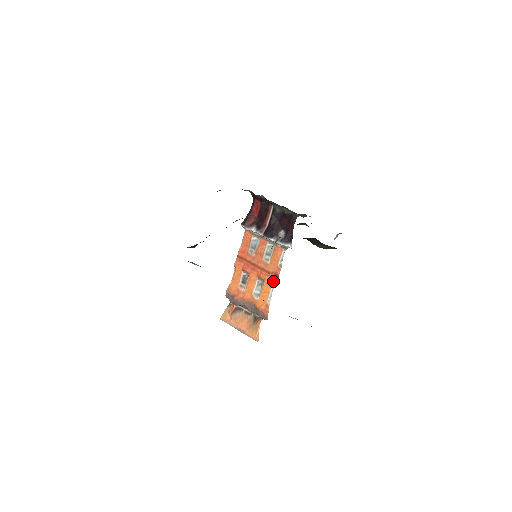
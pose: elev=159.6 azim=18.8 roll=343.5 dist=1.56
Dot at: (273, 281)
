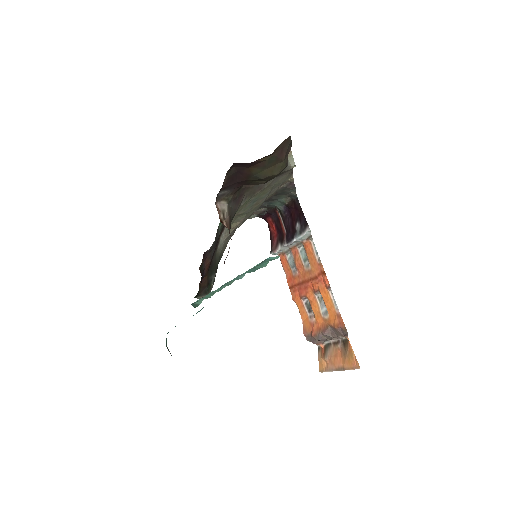
Dot at: (324, 283)
